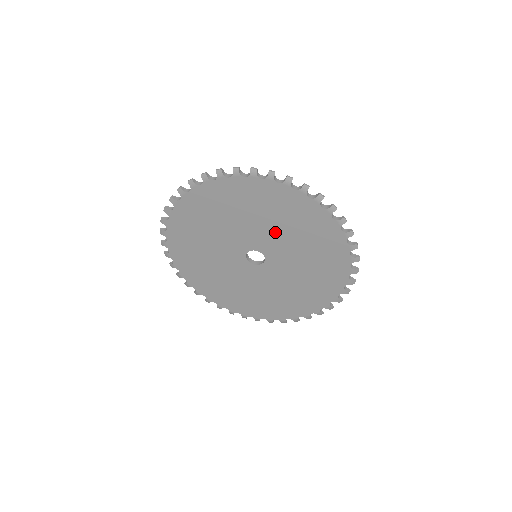
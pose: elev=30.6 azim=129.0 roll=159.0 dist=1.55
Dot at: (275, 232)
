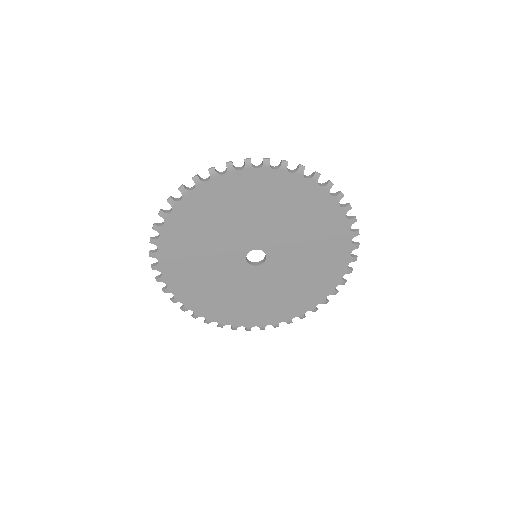
Dot at: (298, 248)
